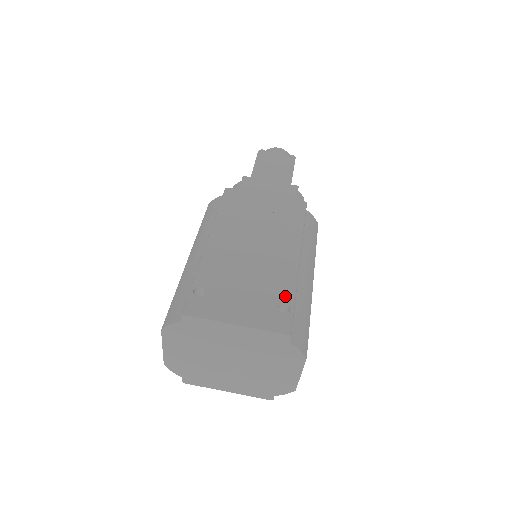
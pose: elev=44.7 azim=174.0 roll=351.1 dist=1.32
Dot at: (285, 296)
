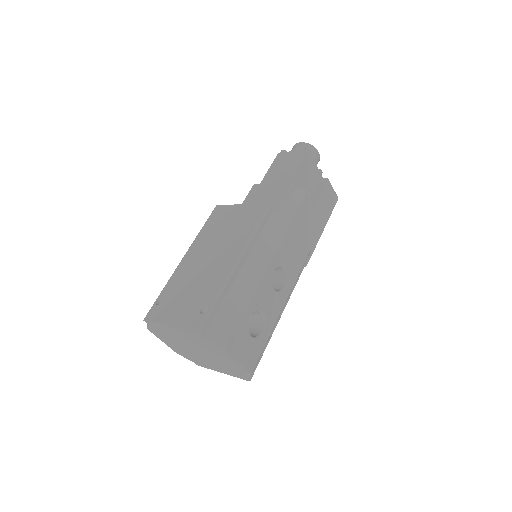
Dot at: (210, 299)
